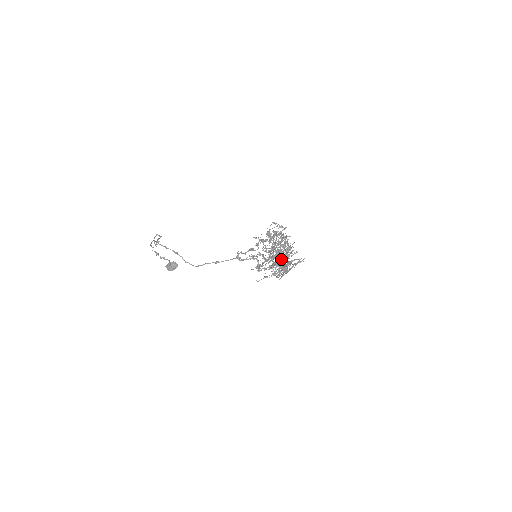
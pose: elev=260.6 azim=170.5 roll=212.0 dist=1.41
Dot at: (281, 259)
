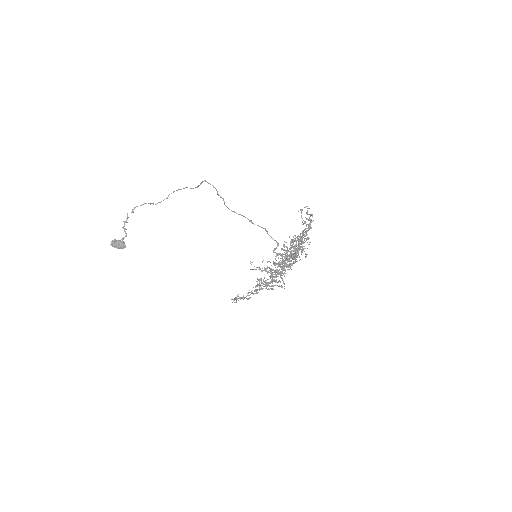
Dot at: occluded
